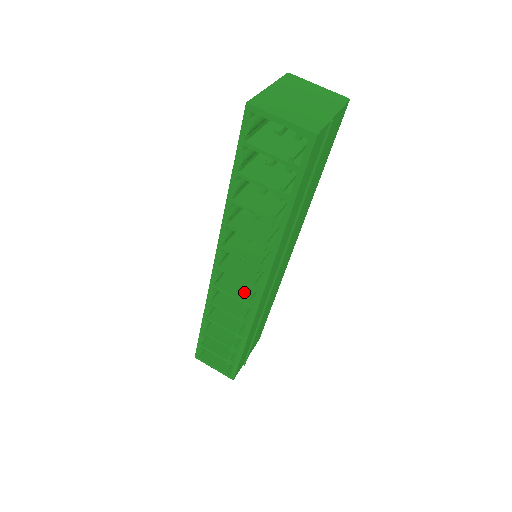
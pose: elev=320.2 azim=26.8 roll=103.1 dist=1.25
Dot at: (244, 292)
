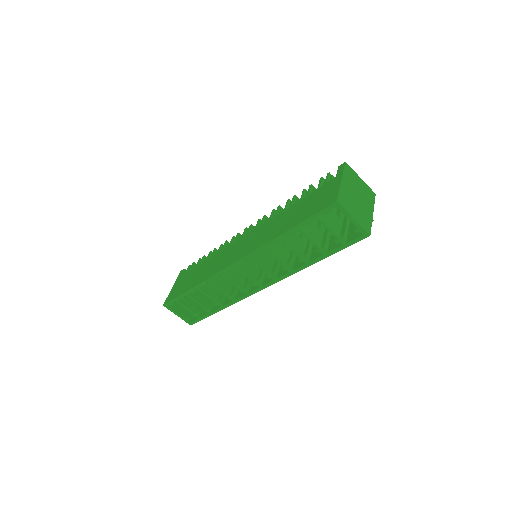
Dot at: (241, 280)
